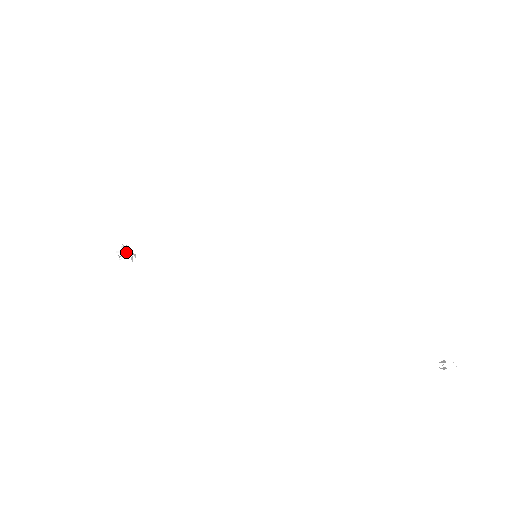
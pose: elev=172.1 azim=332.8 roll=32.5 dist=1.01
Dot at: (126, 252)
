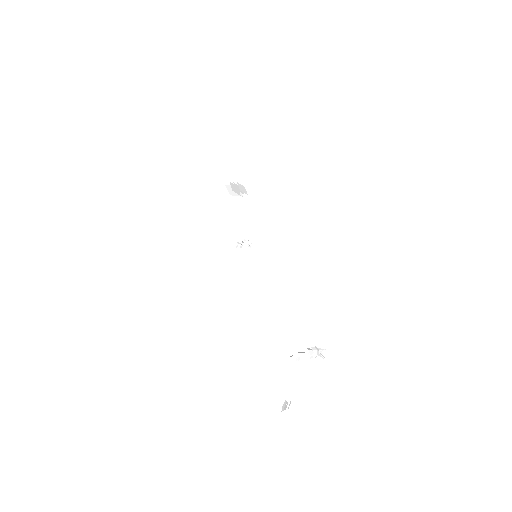
Dot at: (245, 243)
